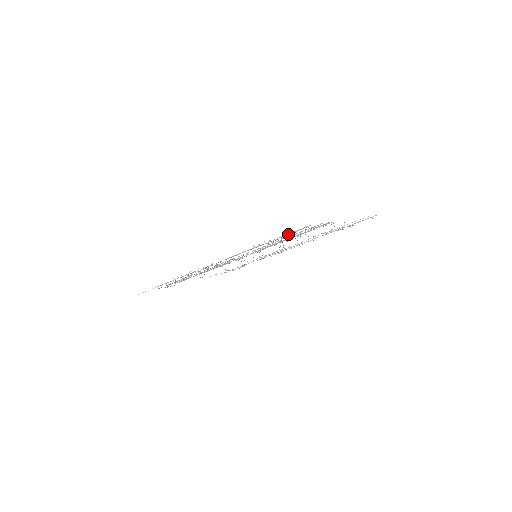
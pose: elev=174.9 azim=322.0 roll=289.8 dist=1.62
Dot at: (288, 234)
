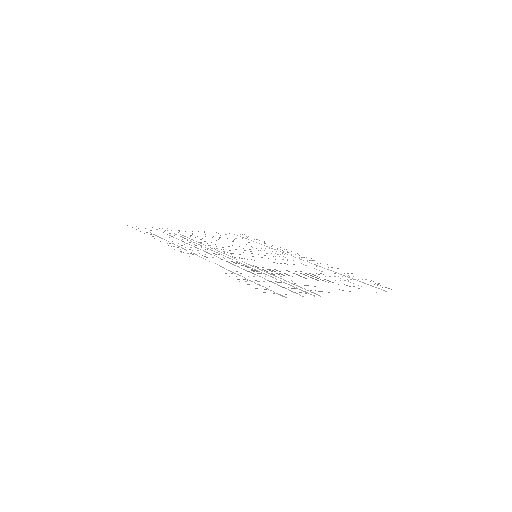
Dot at: (265, 287)
